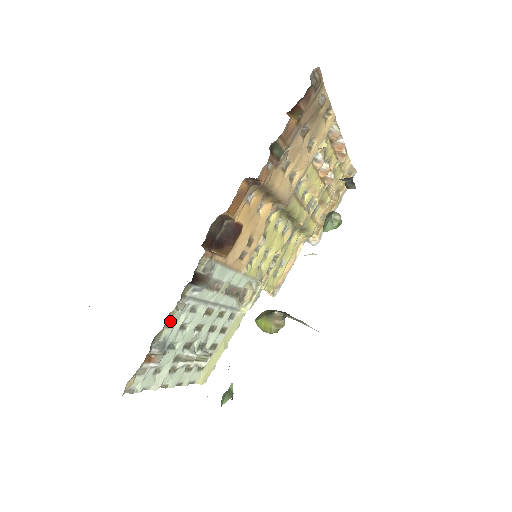
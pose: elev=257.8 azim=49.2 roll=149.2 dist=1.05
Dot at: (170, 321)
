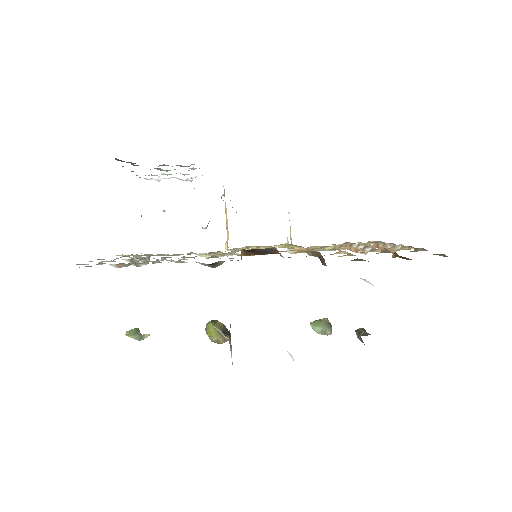
Dot at: occluded
